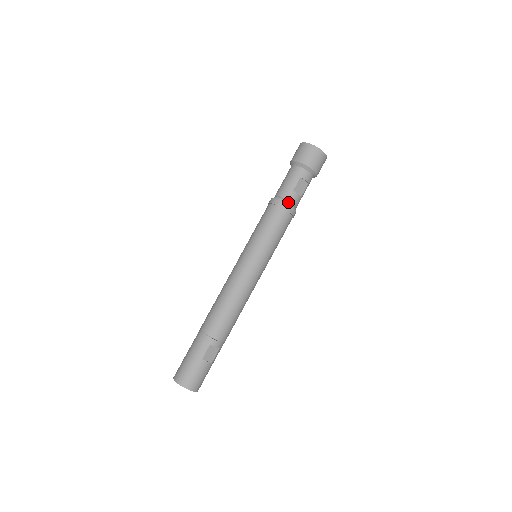
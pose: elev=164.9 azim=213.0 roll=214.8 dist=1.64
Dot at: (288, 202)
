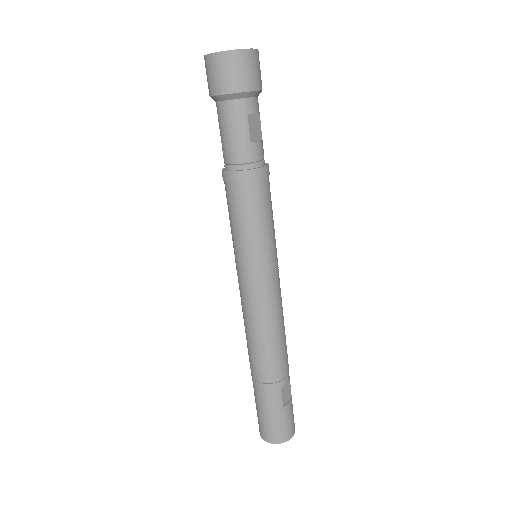
Dot at: (254, 164)
